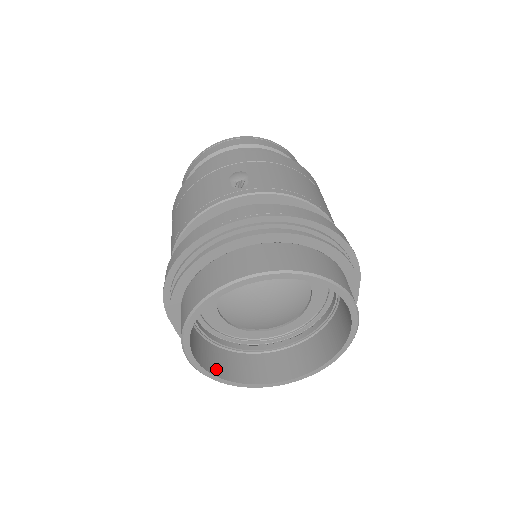
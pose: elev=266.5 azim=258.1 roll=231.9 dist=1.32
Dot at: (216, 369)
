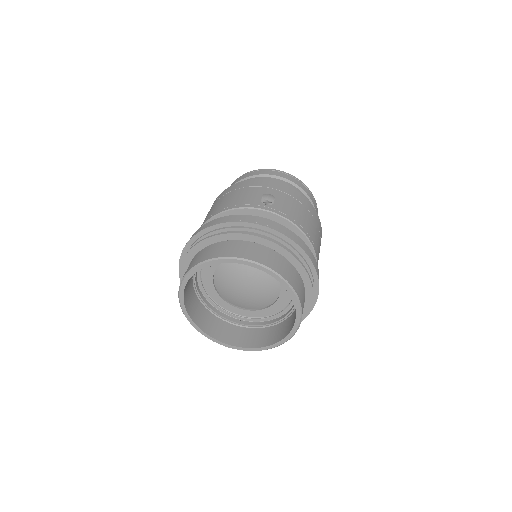
Dot at: (193, 314)
